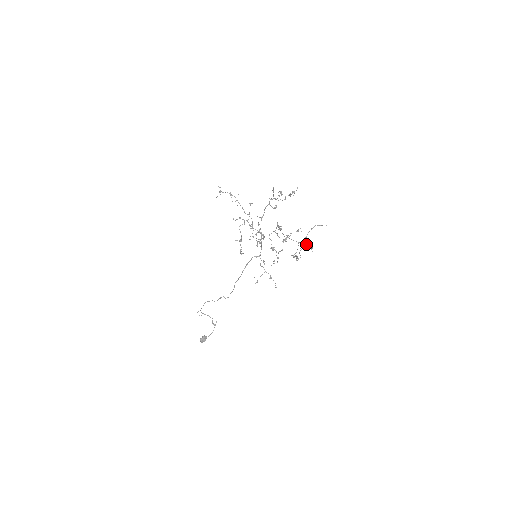
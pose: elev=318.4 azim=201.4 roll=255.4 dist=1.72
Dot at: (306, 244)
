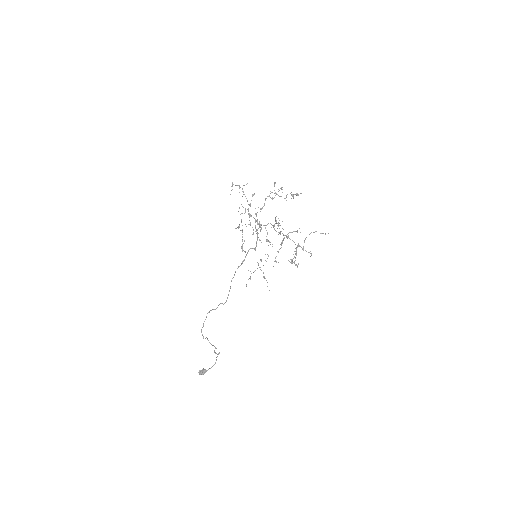
Dot at: (305, 250)
